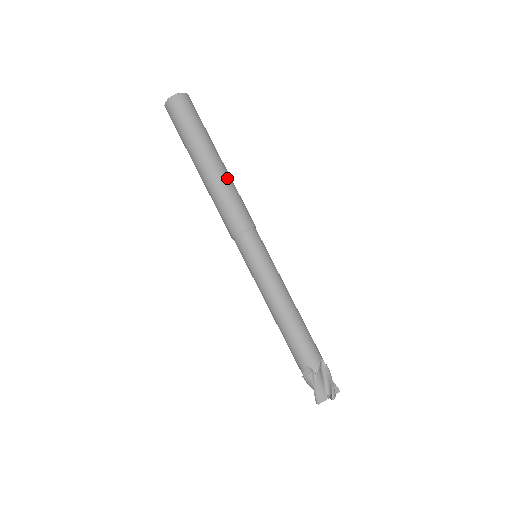
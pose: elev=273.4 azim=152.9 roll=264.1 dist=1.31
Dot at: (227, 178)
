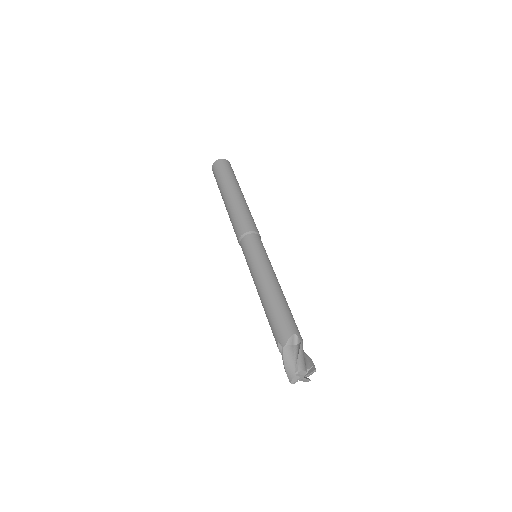
Dot at: (238, 203)
